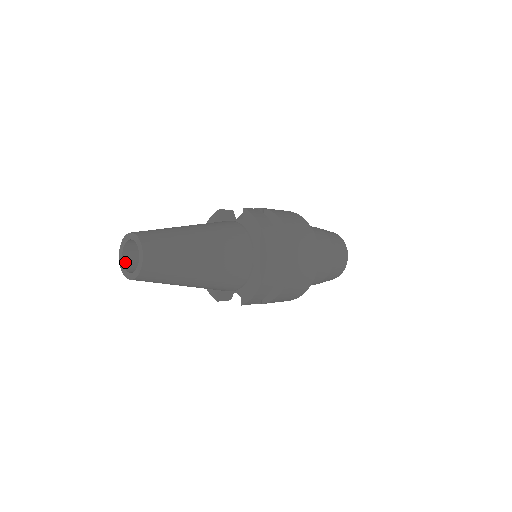
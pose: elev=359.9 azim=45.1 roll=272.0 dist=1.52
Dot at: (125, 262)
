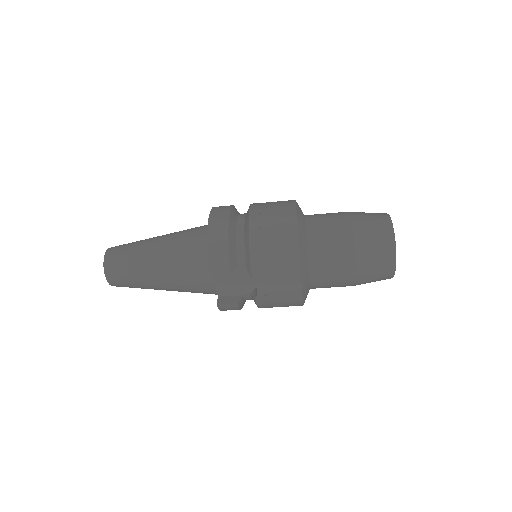
Dot at: occluded
